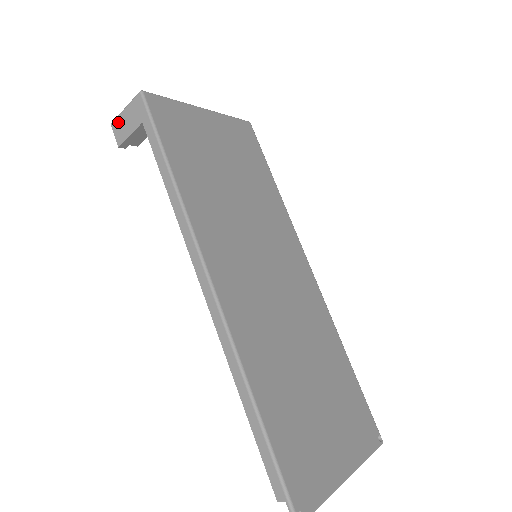
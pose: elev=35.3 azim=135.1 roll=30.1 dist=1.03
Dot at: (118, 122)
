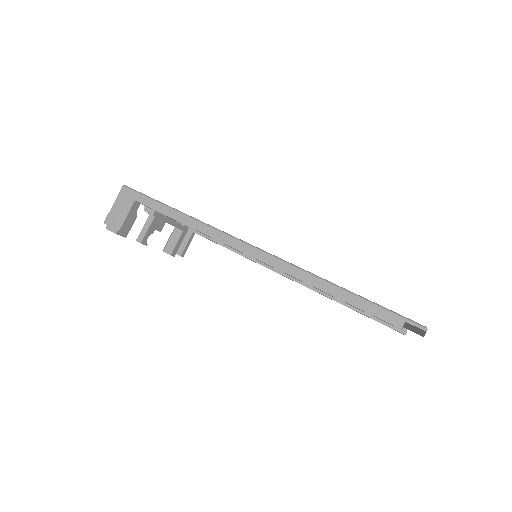
Dot at: (111, 216)
